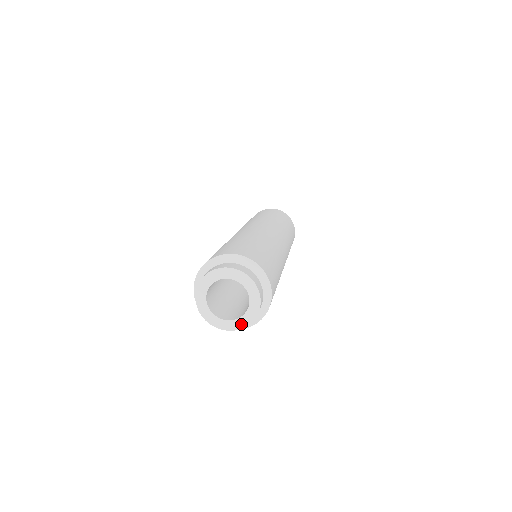
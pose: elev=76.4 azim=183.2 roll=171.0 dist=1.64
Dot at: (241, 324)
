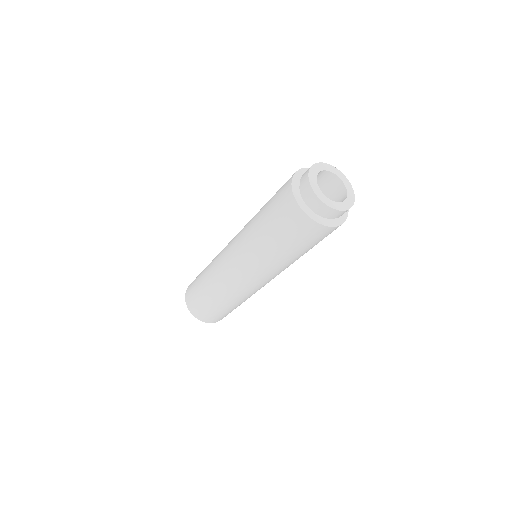
Dot at: (352, 196)
